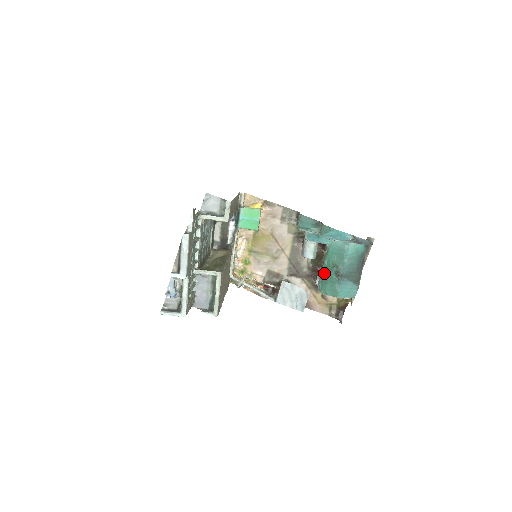
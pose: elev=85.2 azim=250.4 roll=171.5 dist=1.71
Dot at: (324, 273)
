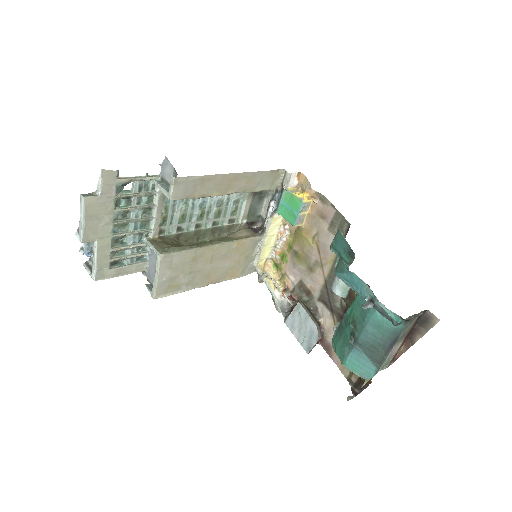
Dot at: (342, 323)
